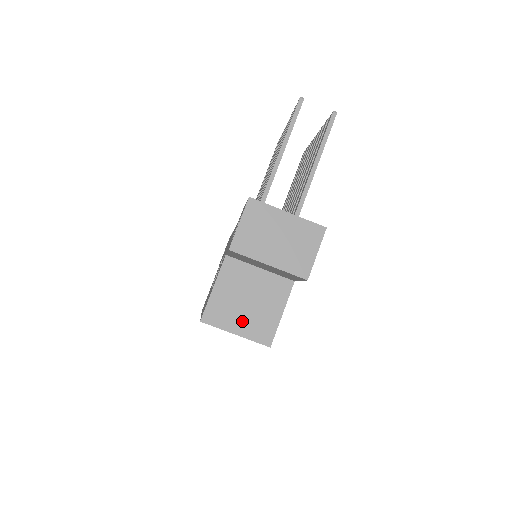
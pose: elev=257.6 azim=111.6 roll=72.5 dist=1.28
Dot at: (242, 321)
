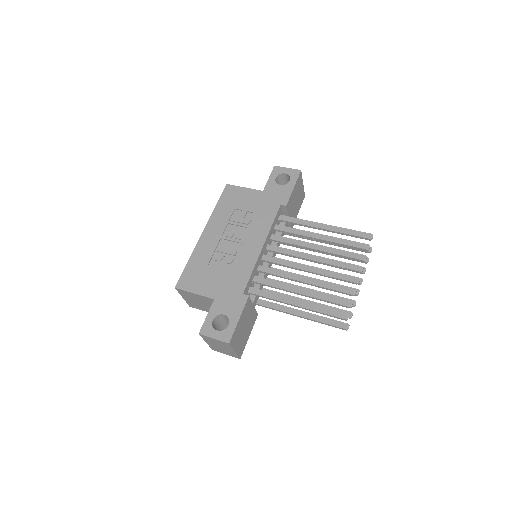
Dot at: (190, 300)
